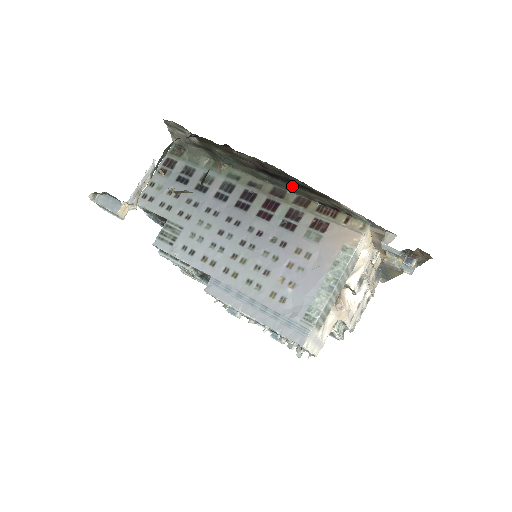
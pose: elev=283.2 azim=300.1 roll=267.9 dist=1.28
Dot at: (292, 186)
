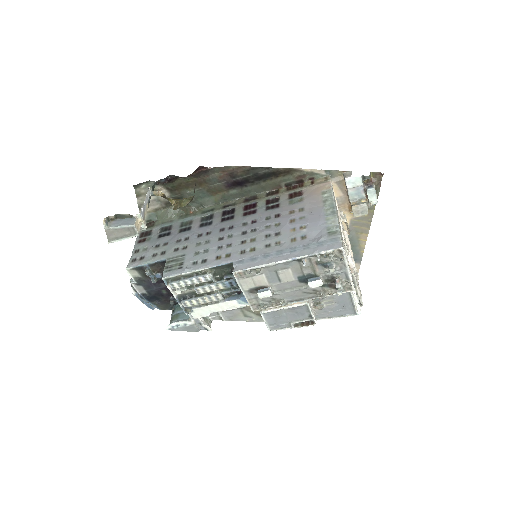
Dot at: (260, 183)
